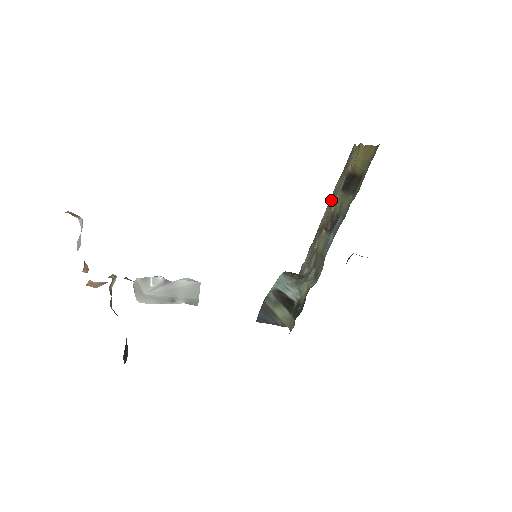
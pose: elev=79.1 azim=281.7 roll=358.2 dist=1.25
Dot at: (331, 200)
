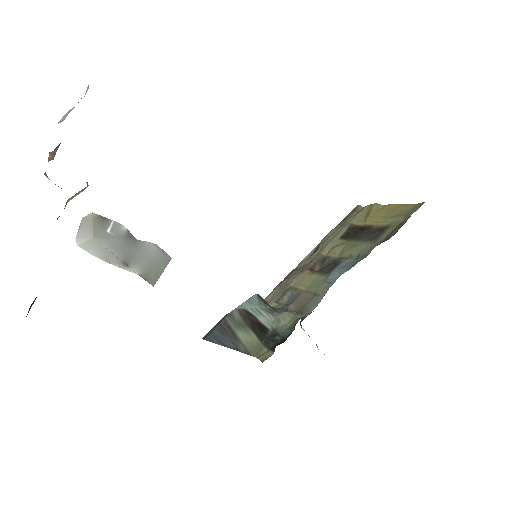
Dot at: (319, 246)
